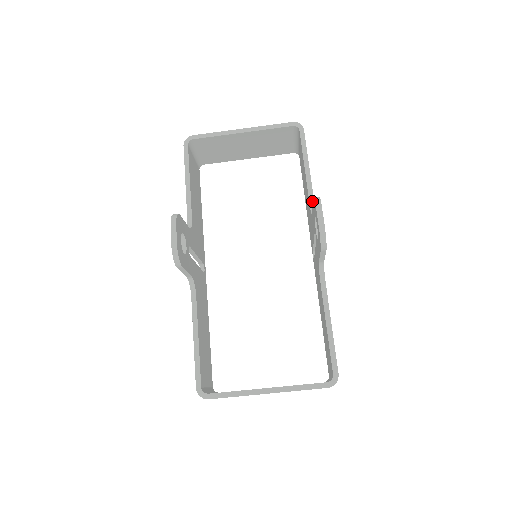
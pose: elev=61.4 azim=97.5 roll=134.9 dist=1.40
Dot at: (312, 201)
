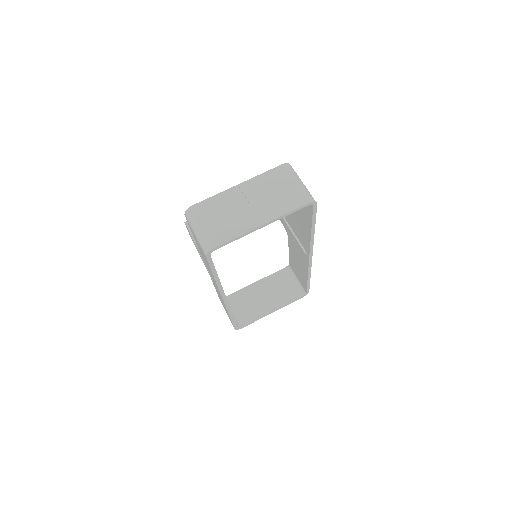
Dot at: occluded
